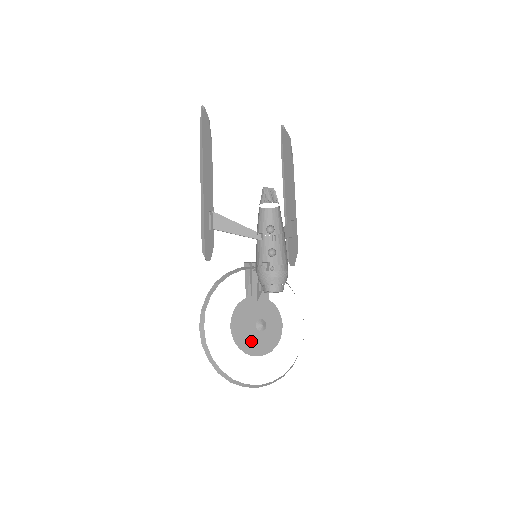
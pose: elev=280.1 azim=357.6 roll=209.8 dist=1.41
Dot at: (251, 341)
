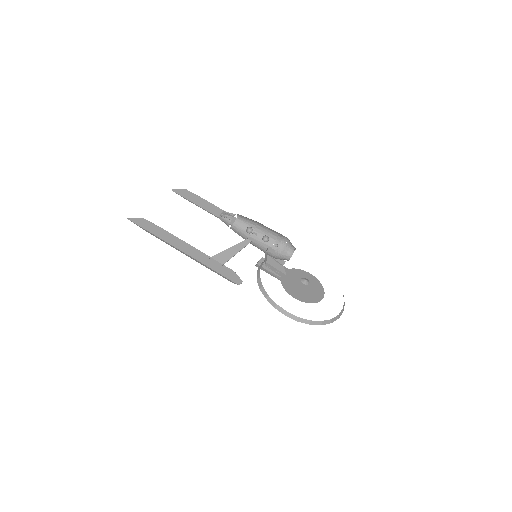
Dot at: (311, 295)
